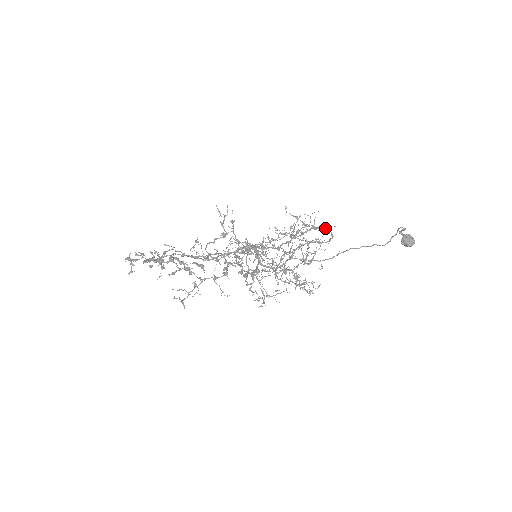
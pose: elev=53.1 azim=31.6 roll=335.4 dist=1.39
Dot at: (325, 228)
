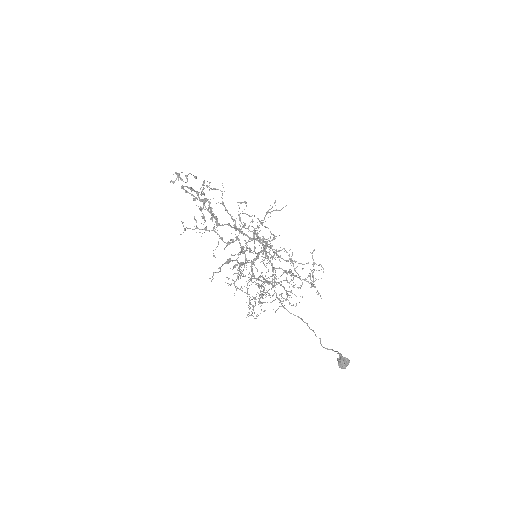
Dot at: (317, 291)
